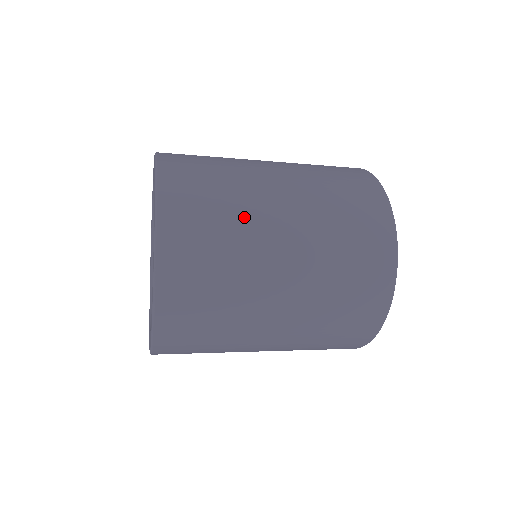
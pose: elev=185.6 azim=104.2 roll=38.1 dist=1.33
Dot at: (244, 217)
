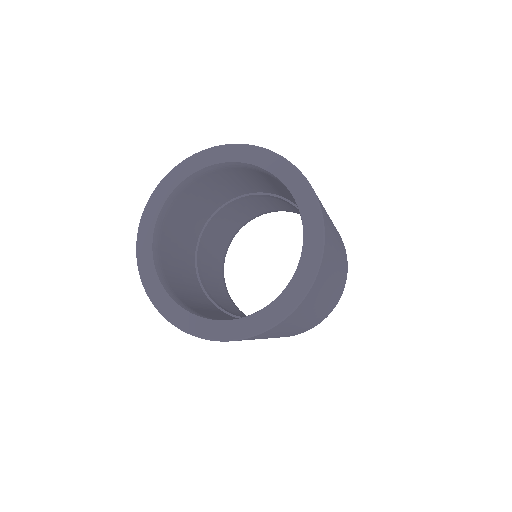
Dot at: (335, 252)
